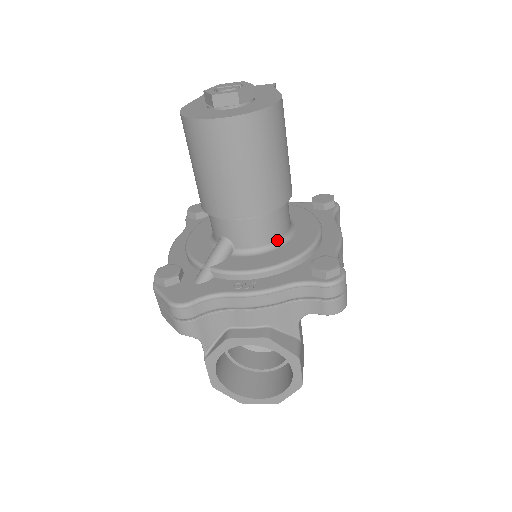
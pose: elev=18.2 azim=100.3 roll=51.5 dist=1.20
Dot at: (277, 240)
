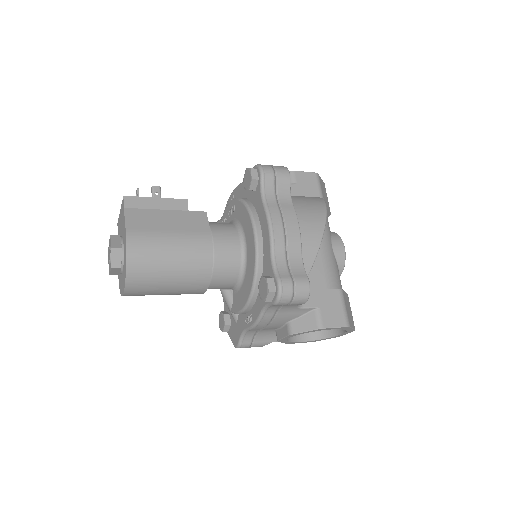
Dot at: (240, 270)
